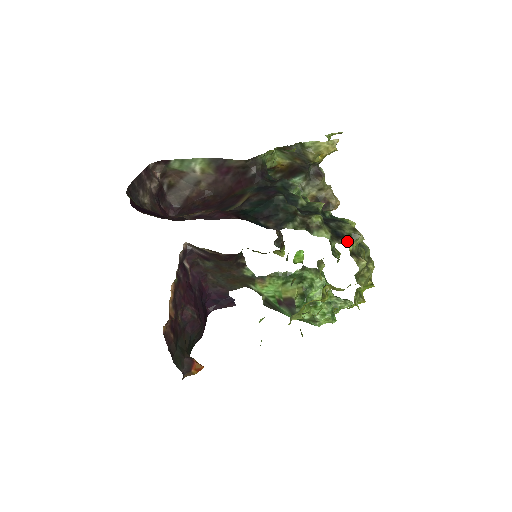
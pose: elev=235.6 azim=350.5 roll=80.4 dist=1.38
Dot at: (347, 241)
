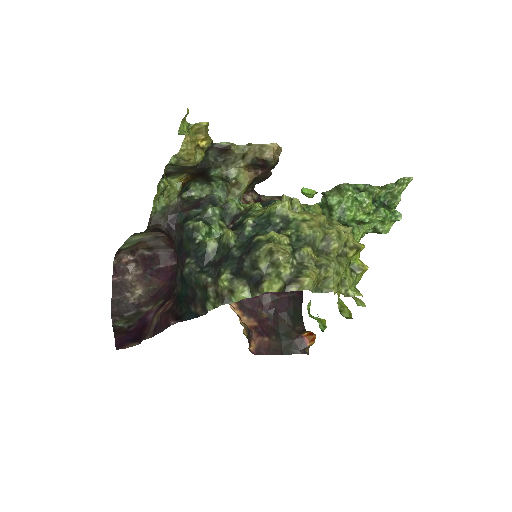
Dot at: (268, 282)
